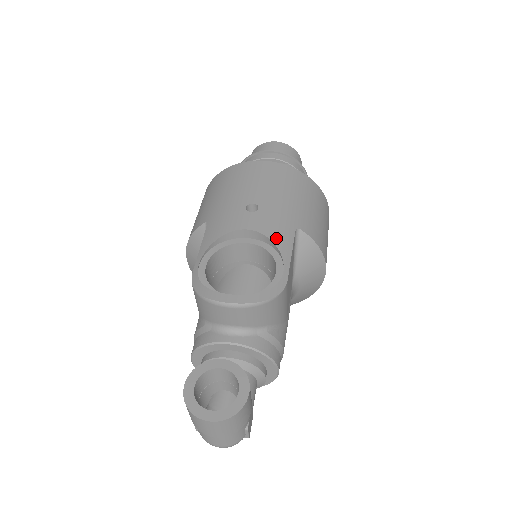
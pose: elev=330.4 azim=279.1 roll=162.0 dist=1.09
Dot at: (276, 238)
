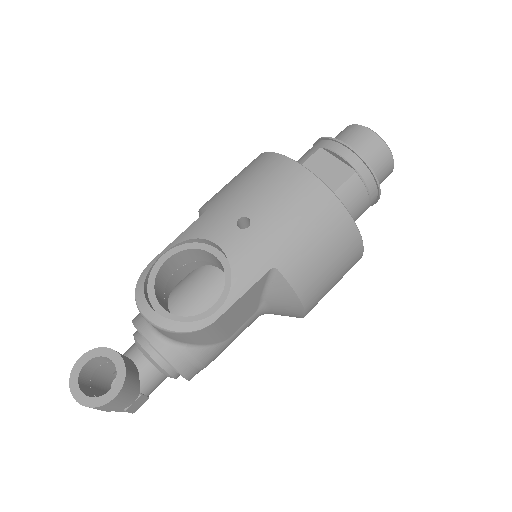
Dot at: (238, 271)
